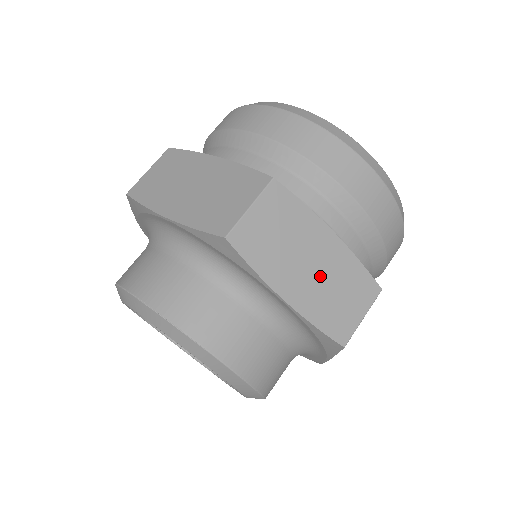
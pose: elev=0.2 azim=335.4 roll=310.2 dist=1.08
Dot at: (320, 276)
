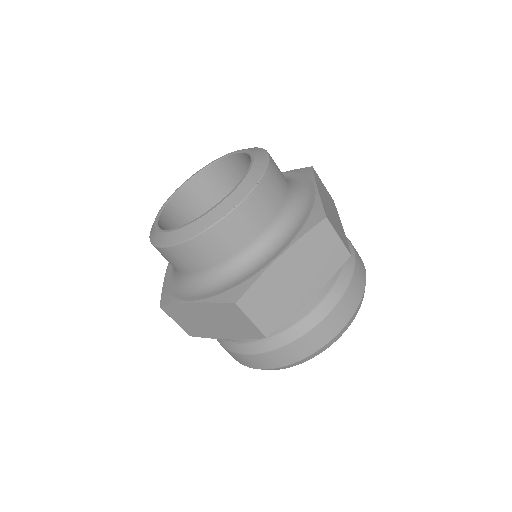
Dot at: (332, 212)
